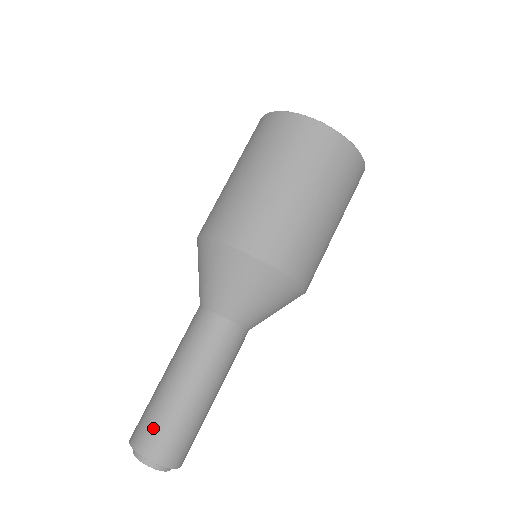
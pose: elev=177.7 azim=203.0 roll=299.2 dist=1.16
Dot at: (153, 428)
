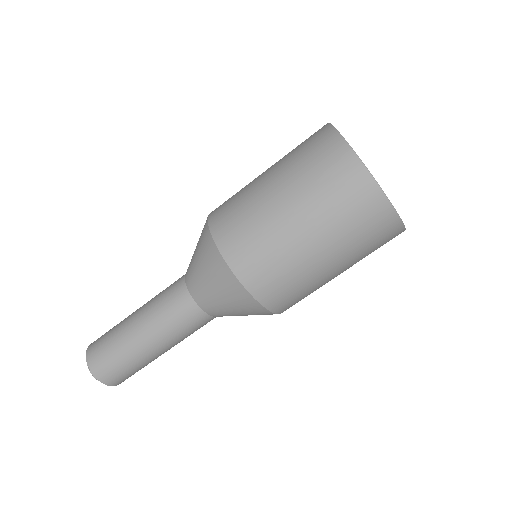
Dot at: (109, 361)
